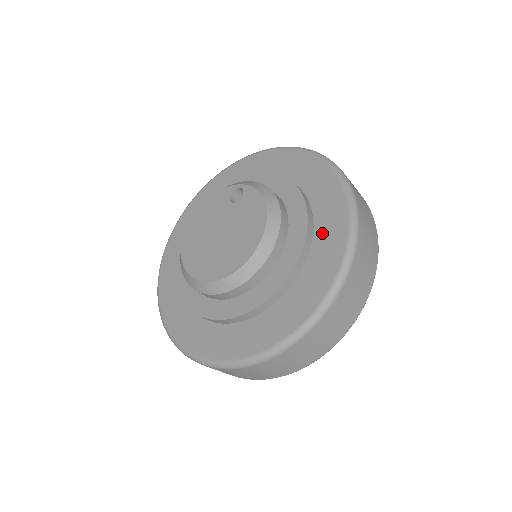
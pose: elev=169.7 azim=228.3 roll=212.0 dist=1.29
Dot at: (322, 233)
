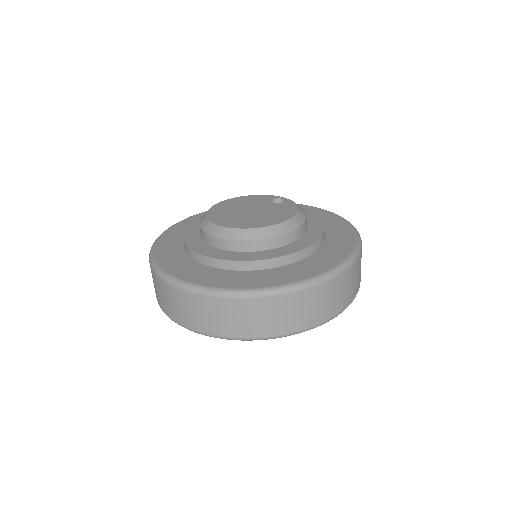
Dot at: (324, 253)
